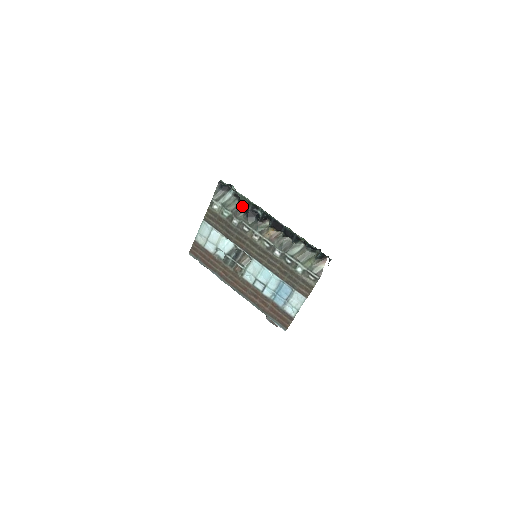
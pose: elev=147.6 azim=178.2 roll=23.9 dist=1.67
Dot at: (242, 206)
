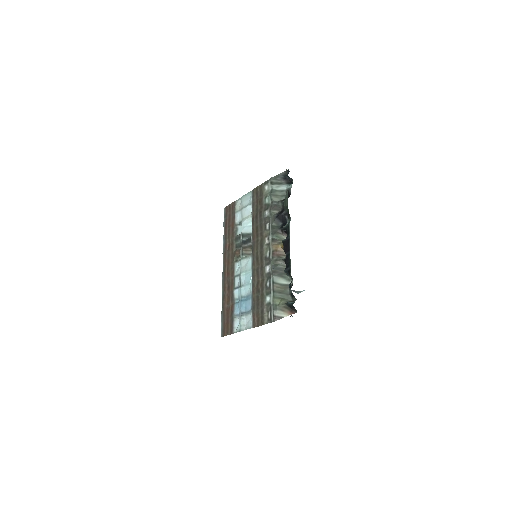
Dot at: (283, 205)
